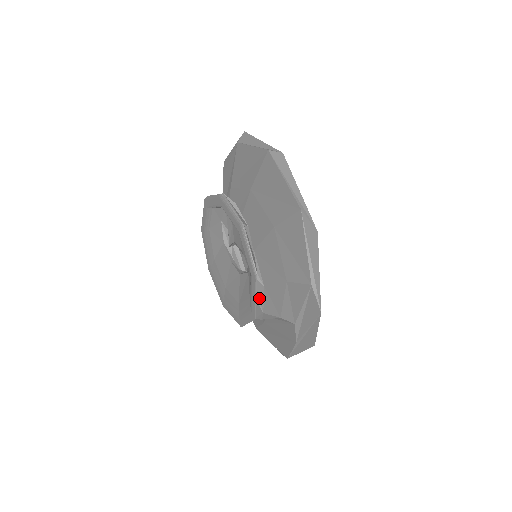
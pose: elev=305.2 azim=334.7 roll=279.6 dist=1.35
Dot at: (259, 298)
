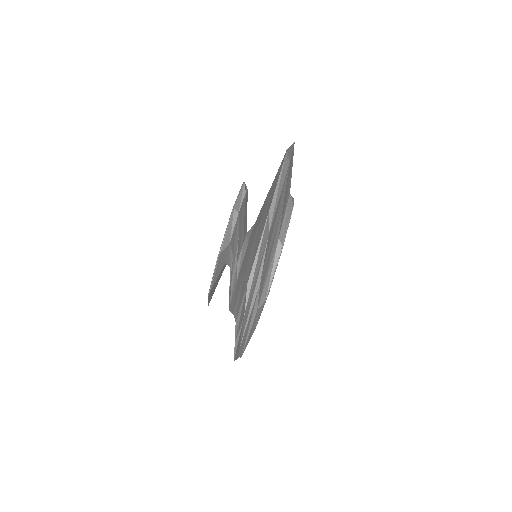
Dot at: (233, 289)
